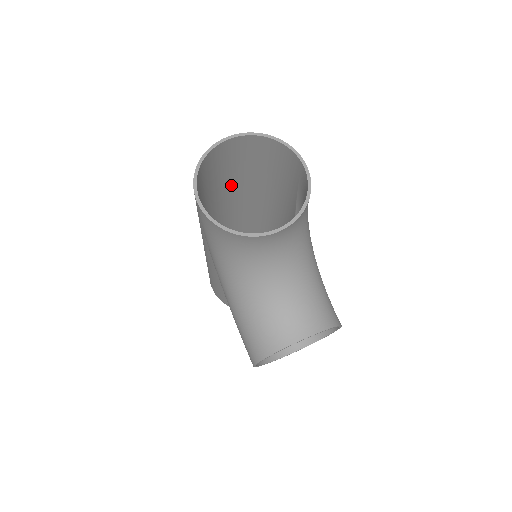
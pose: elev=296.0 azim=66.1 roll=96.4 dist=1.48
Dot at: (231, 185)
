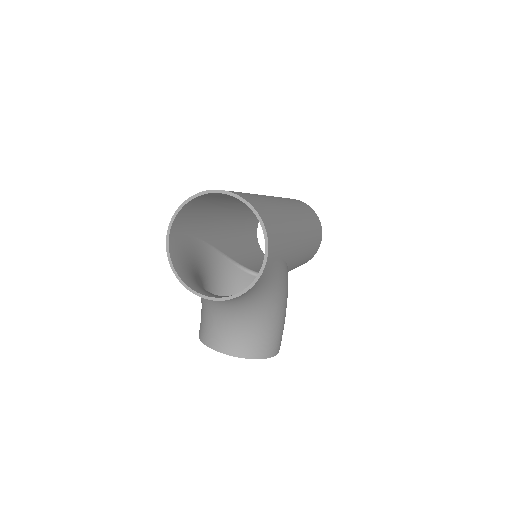
Dot at: occluded
